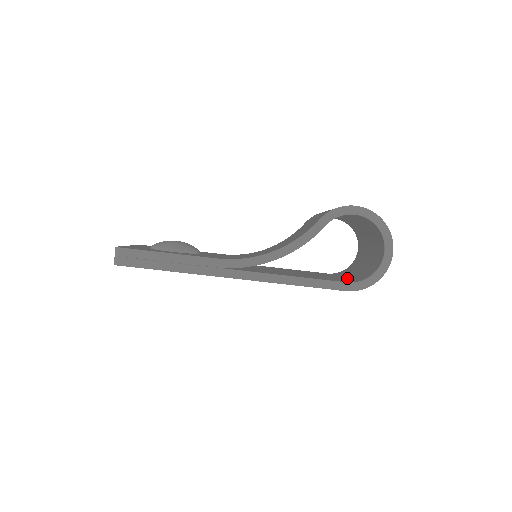
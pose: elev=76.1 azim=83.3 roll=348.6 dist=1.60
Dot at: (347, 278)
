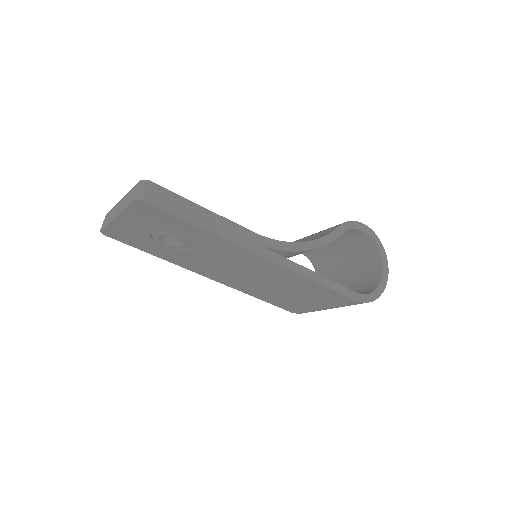
Dot at: occluded
